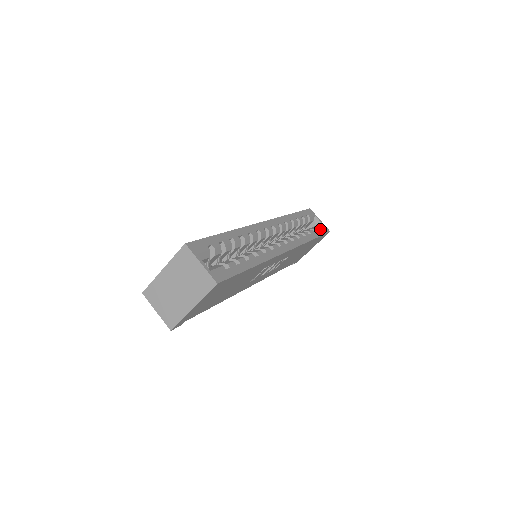
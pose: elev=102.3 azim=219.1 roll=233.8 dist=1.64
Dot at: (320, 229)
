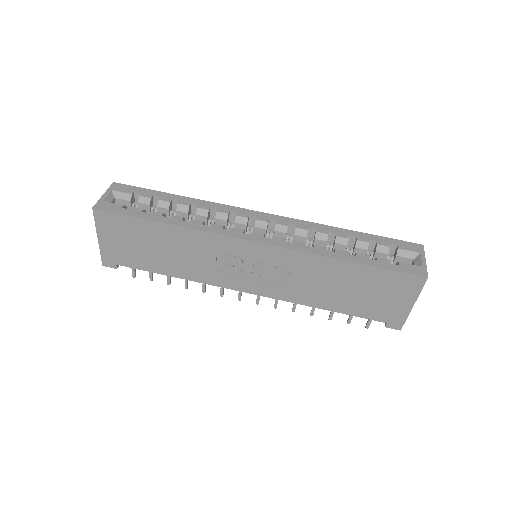
Dot at: (398, 264)
